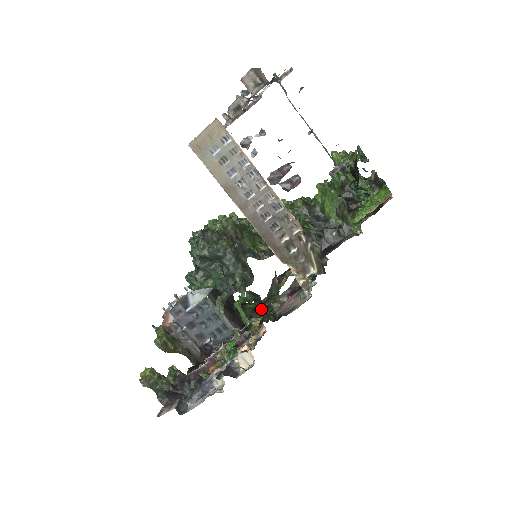
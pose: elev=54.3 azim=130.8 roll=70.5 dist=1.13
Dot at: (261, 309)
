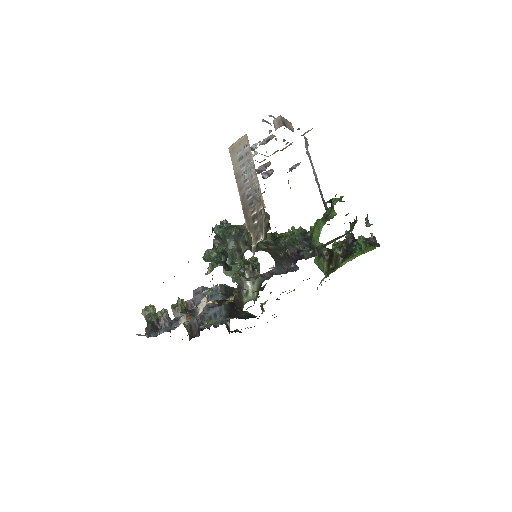
Dot at: (223, 260)
